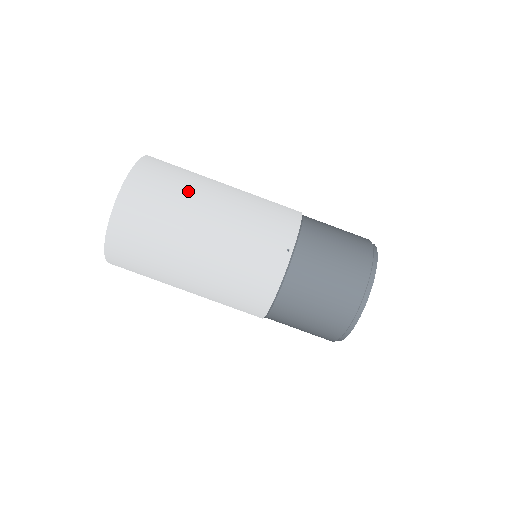
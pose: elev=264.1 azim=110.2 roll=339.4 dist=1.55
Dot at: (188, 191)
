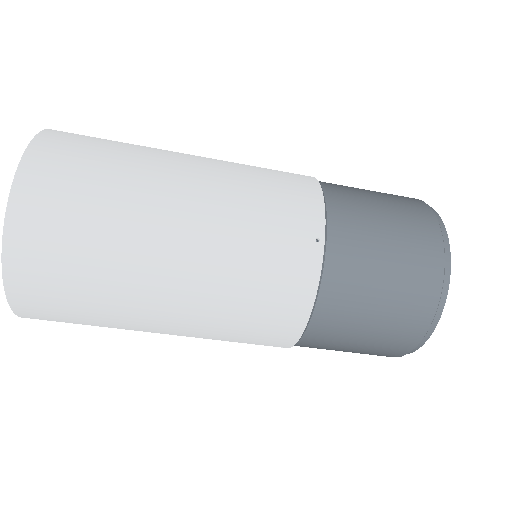
Dot at: (132, 174)
